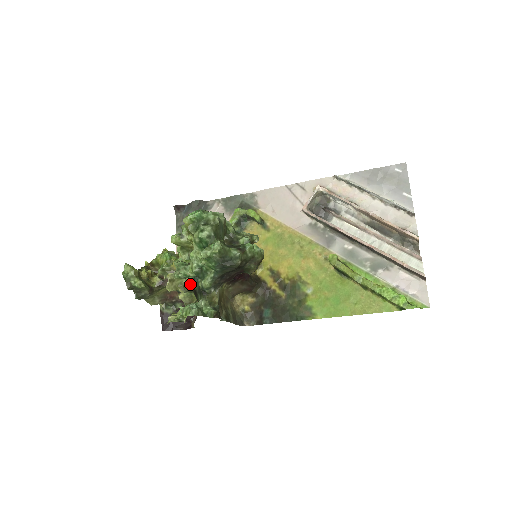
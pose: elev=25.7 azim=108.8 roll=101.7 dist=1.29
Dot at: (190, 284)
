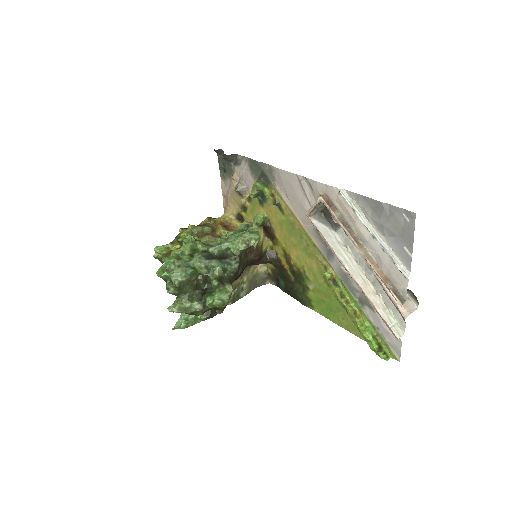
Dot at: occluded
